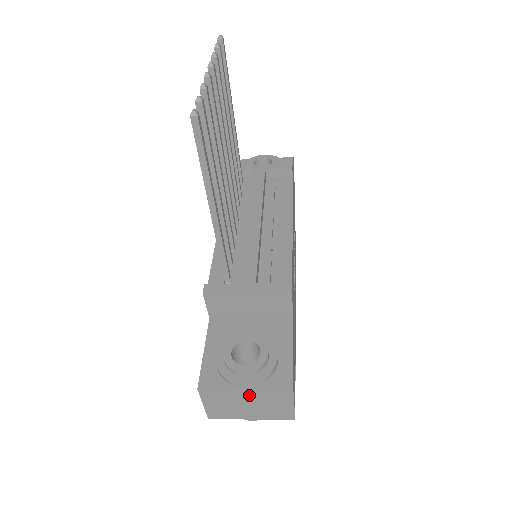
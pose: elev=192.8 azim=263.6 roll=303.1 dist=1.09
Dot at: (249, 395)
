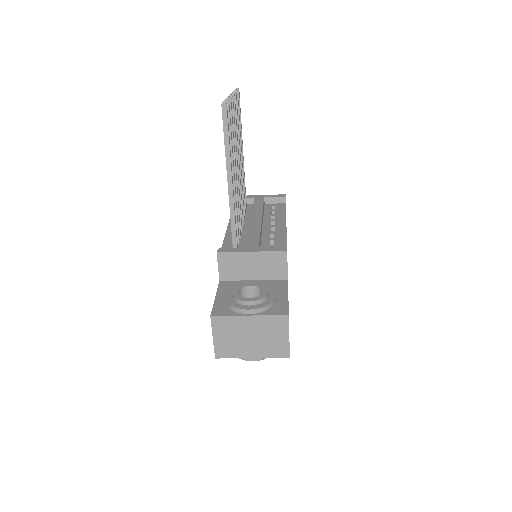
Dot at: (252, 323)
